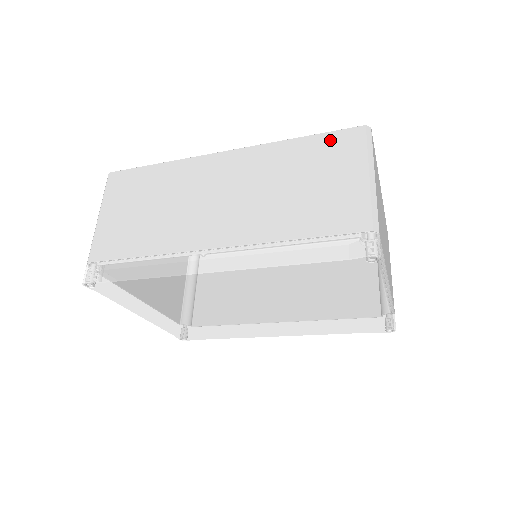
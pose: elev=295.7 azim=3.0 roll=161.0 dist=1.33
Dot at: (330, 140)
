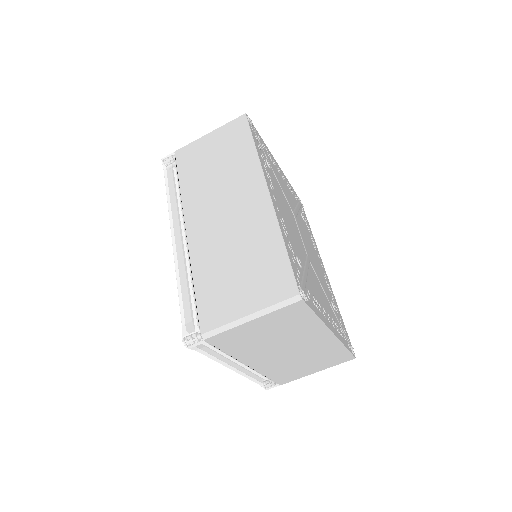
Dot at: (282, 270)
